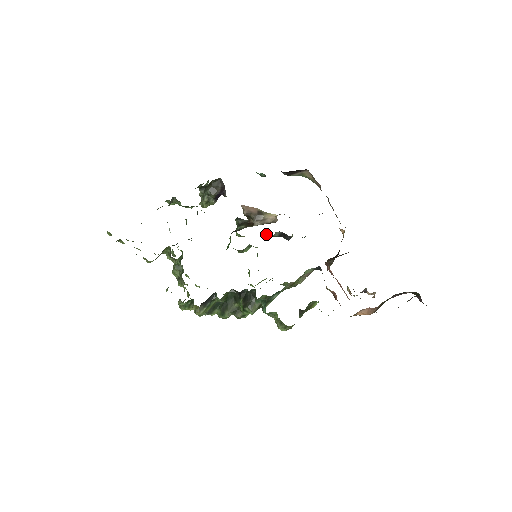
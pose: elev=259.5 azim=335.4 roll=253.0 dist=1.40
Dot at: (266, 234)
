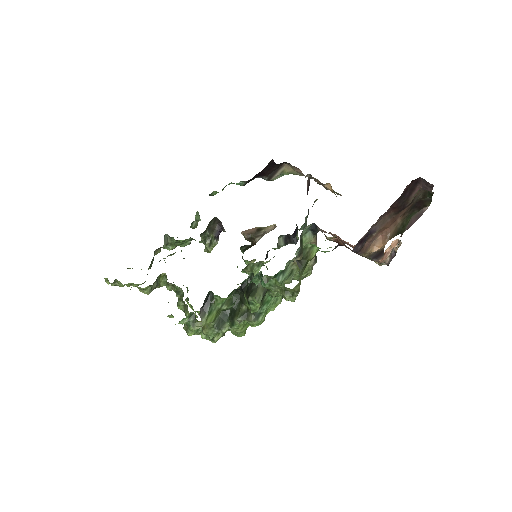
Dot at: (273, 248)
